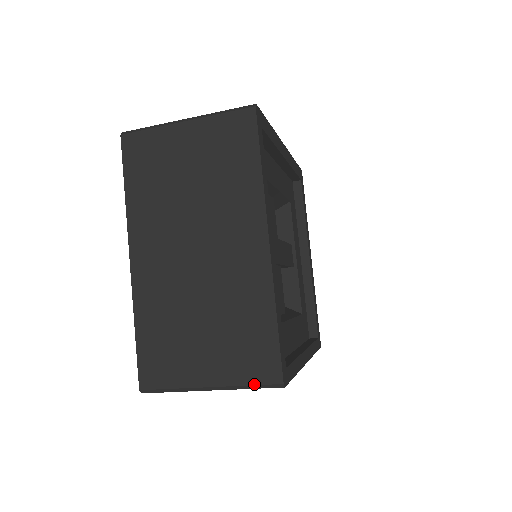
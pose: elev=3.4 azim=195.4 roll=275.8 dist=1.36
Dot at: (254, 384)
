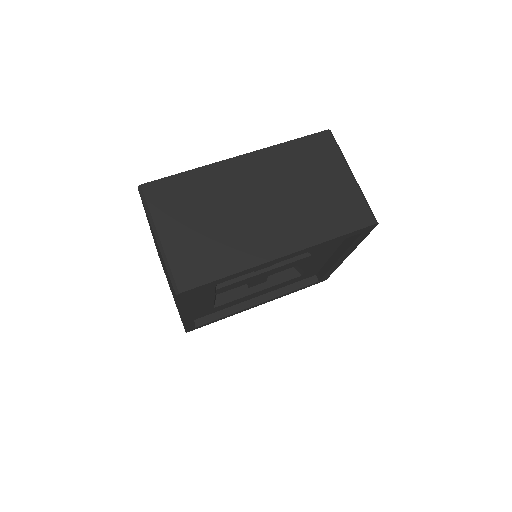
Dot at: occluded
